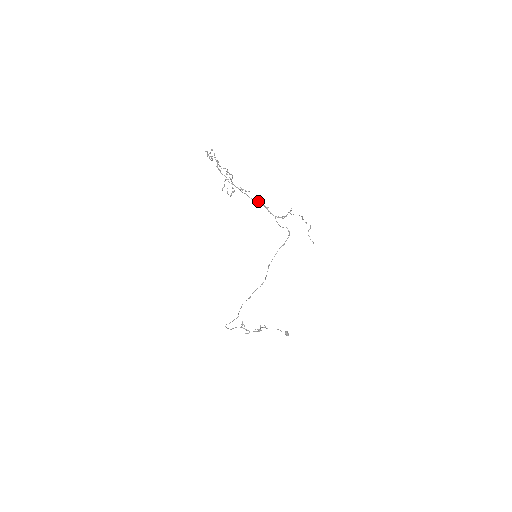
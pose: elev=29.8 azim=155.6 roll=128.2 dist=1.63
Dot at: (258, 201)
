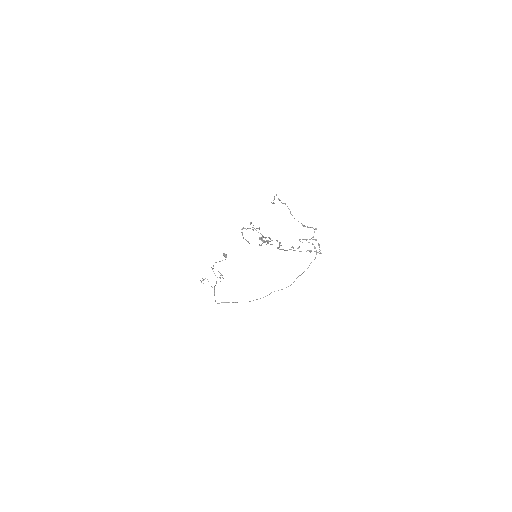
Dot at: occluded
